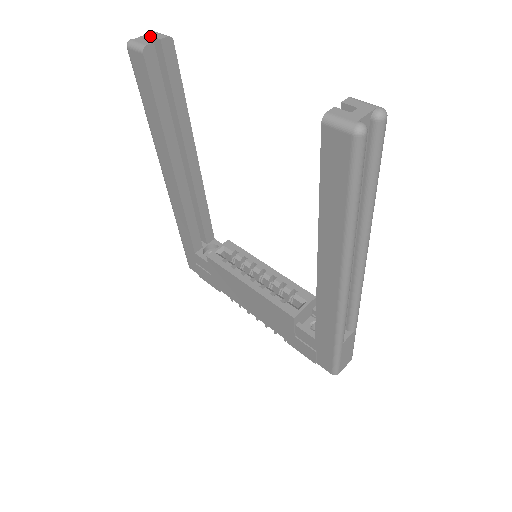
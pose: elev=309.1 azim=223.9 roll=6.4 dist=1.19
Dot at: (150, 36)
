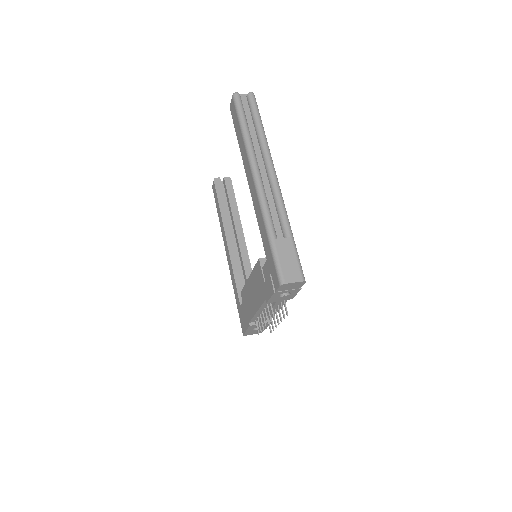
Dot at: (222, 181)
